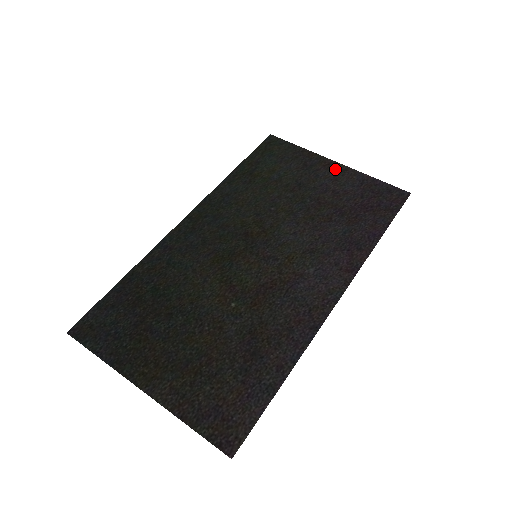
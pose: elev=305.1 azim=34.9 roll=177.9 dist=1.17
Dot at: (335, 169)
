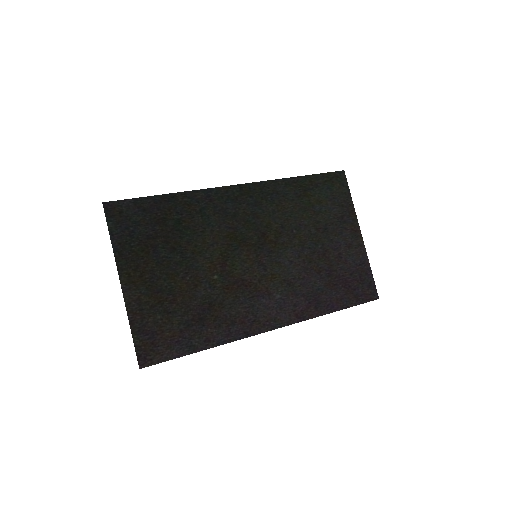
Dot at: (356, 239)
